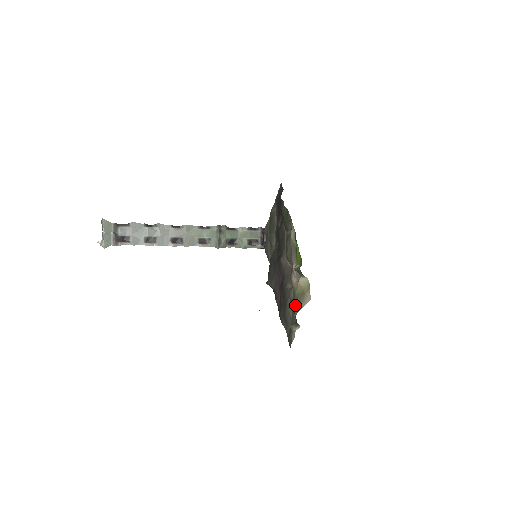
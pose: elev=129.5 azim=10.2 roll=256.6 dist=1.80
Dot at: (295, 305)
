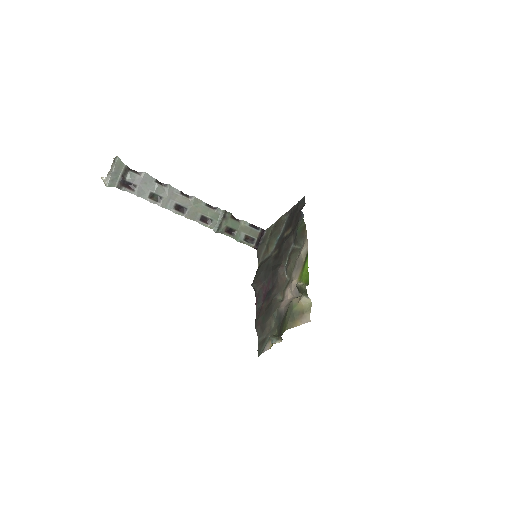
Dot at: (289, 320)
